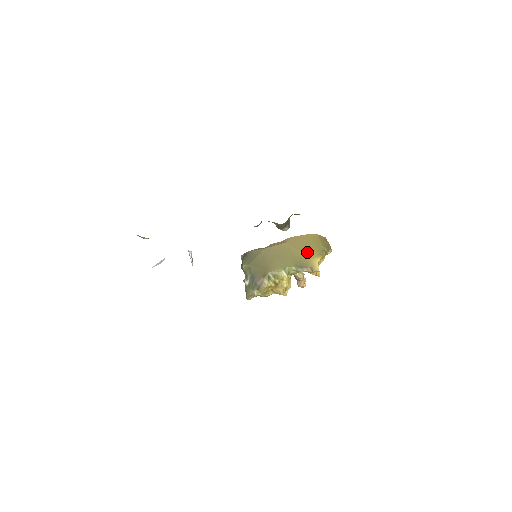
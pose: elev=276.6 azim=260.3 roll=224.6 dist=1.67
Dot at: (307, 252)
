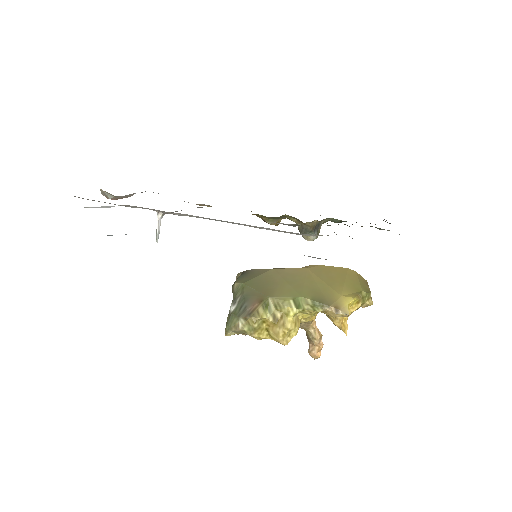
Dot at: (335, 286)
